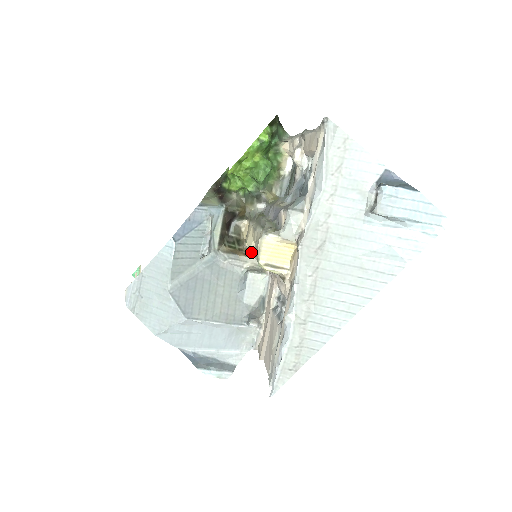
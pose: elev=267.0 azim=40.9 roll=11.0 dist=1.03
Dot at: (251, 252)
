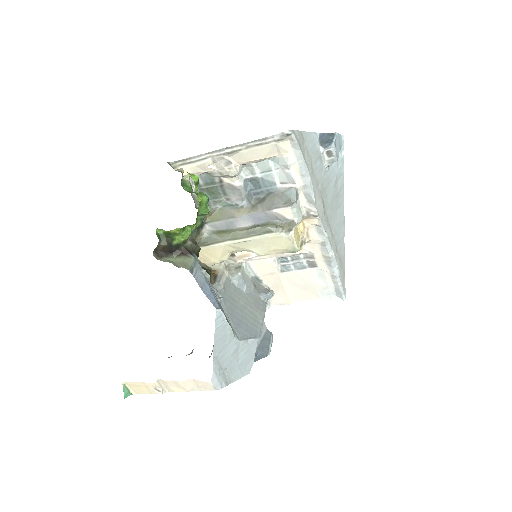
Dot at: occluded
